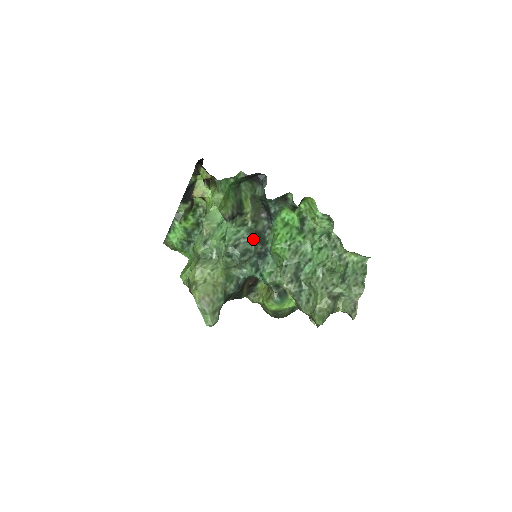
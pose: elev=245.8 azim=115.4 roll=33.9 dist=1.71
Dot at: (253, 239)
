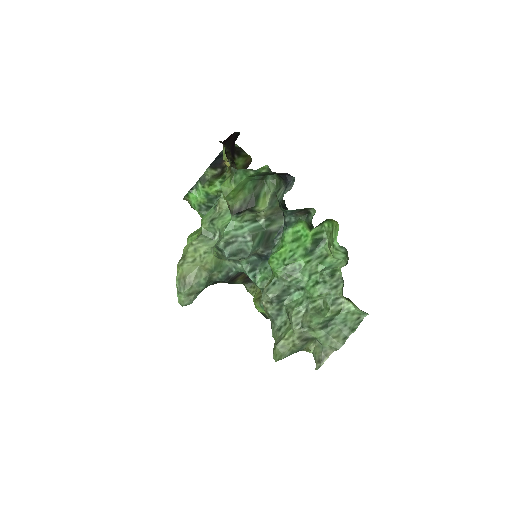
Dot at: (254, 241)
